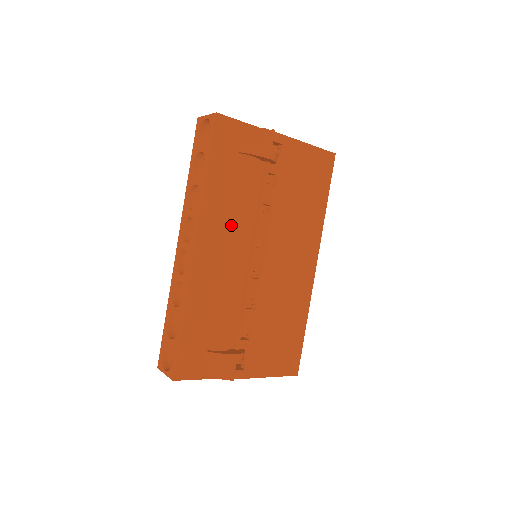
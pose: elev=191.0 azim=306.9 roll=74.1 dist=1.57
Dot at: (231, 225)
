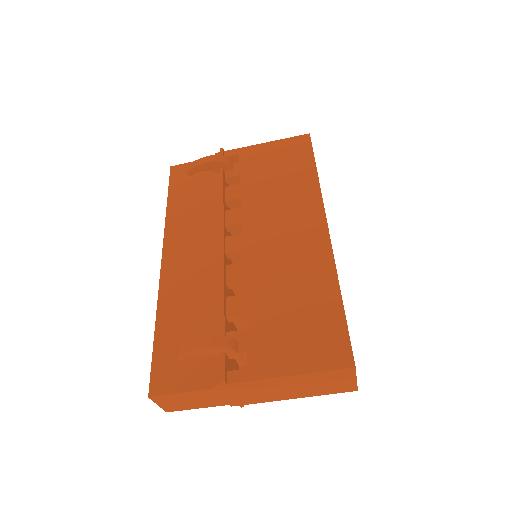
Dot at: (199, 230)
